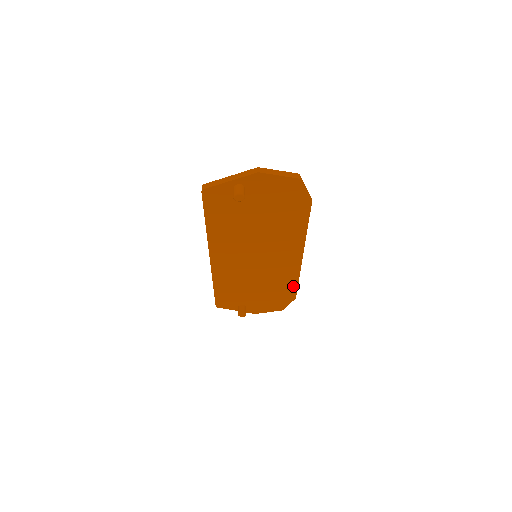
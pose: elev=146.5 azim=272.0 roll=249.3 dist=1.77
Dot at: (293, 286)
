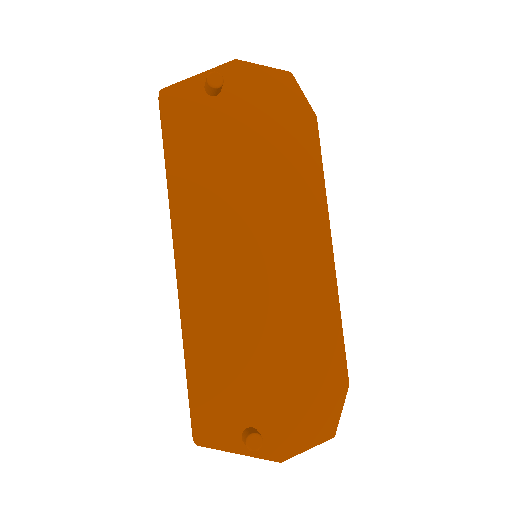
Dot at: (335, 341)
